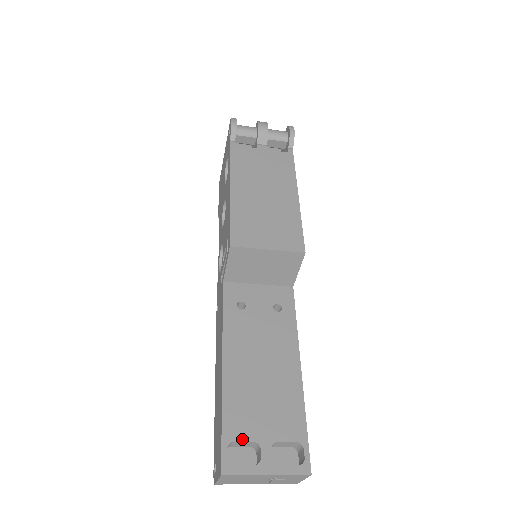
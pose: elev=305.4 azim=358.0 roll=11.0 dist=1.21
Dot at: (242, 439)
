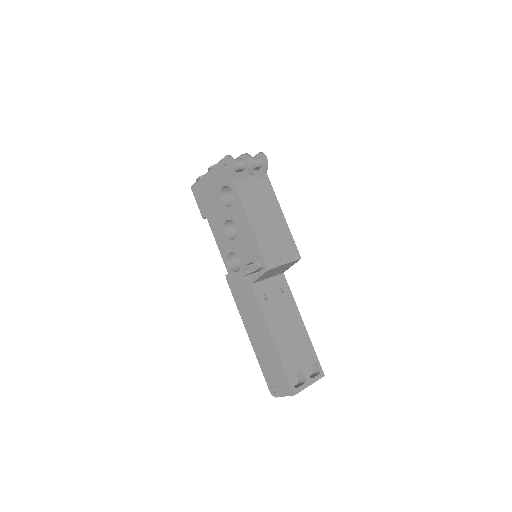
Dot at: (295, 374)
